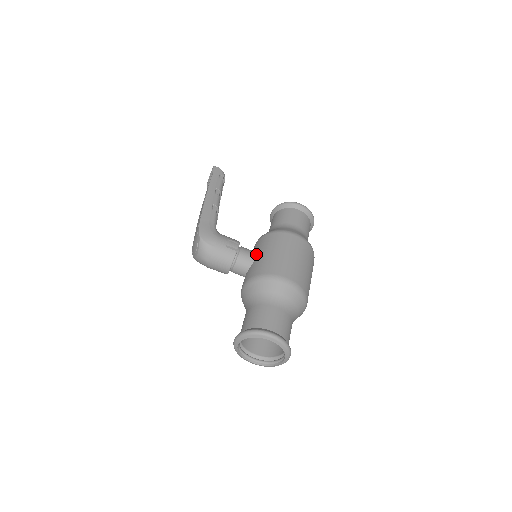
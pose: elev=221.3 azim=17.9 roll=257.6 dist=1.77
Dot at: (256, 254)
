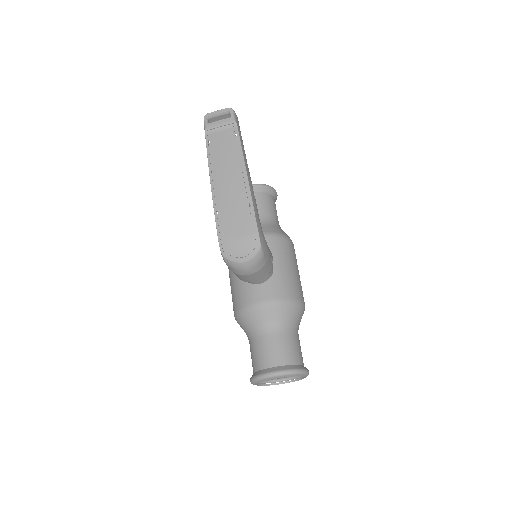
Dot at: occluded
